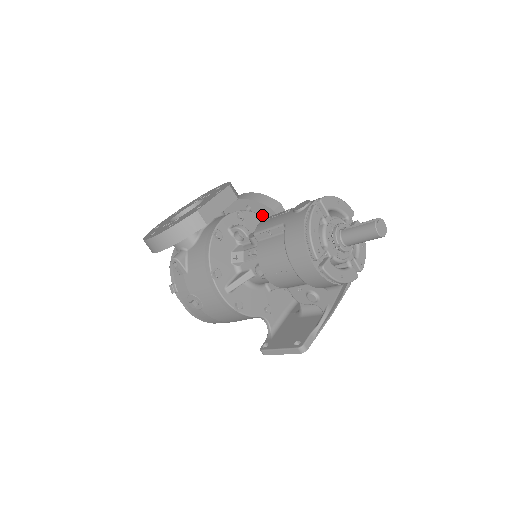
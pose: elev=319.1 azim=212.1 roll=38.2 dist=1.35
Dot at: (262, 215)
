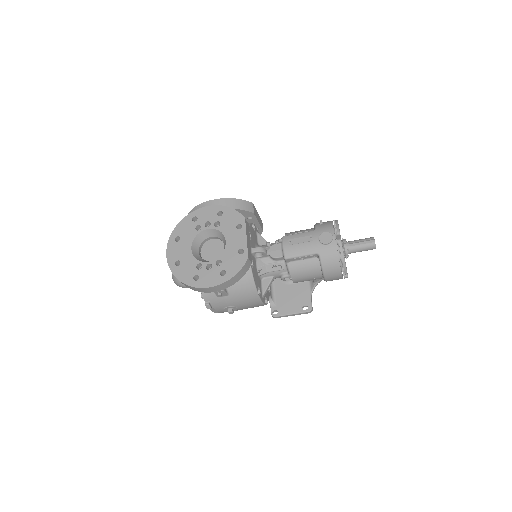
Dot at: occluded
